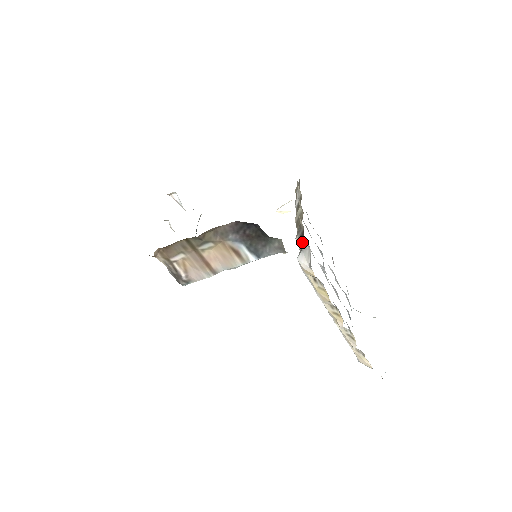
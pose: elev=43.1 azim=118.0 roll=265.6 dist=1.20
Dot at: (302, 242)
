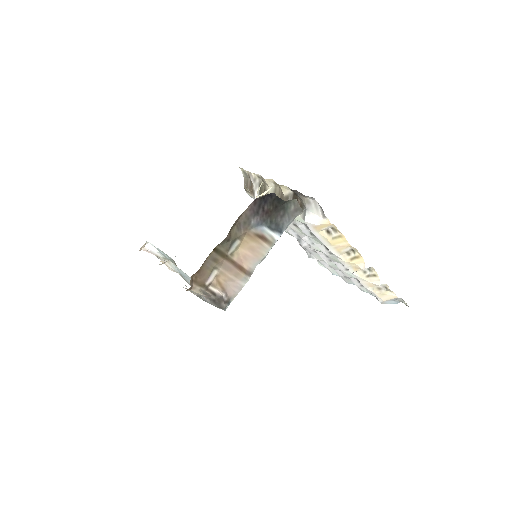
Dot at: (304, 201)
